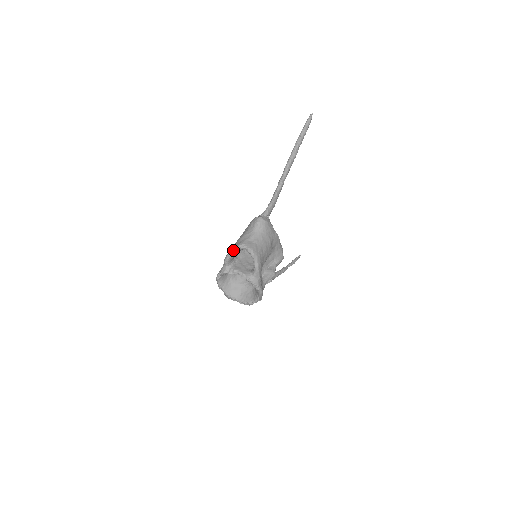
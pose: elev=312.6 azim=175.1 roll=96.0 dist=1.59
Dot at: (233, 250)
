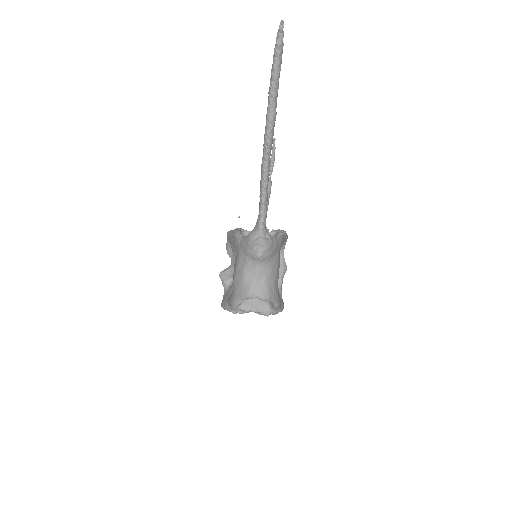
Dot at: (240, 302)
